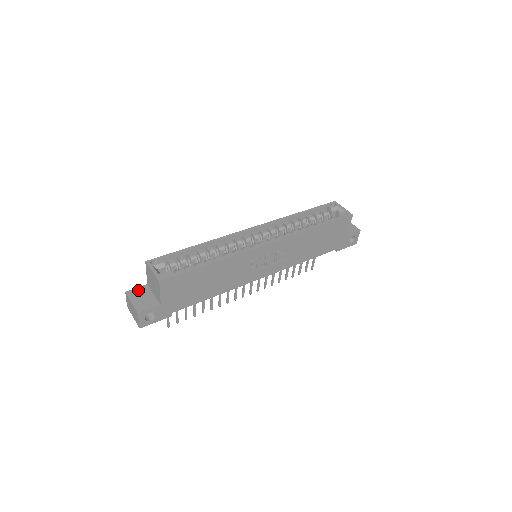
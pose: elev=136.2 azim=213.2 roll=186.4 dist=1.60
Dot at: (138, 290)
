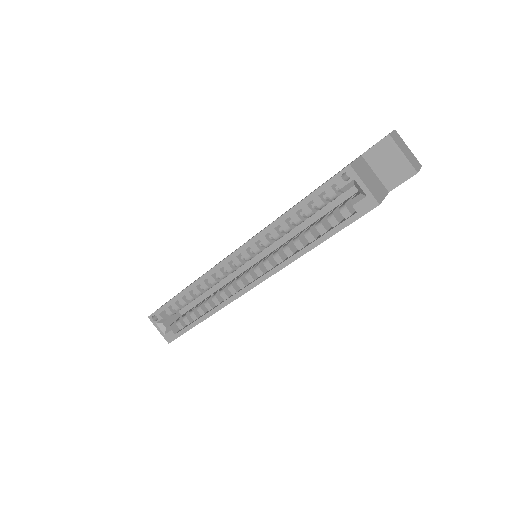
Dot at: occluded
